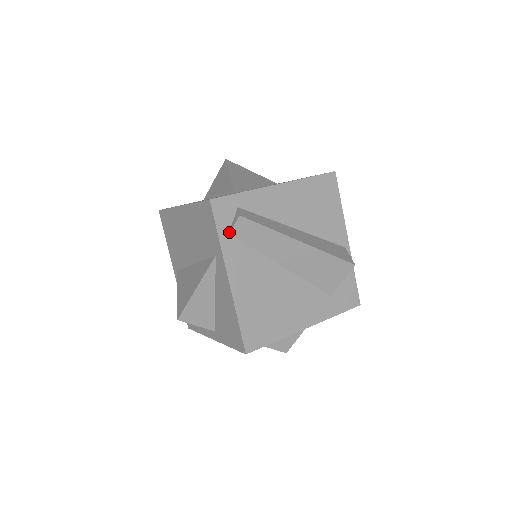
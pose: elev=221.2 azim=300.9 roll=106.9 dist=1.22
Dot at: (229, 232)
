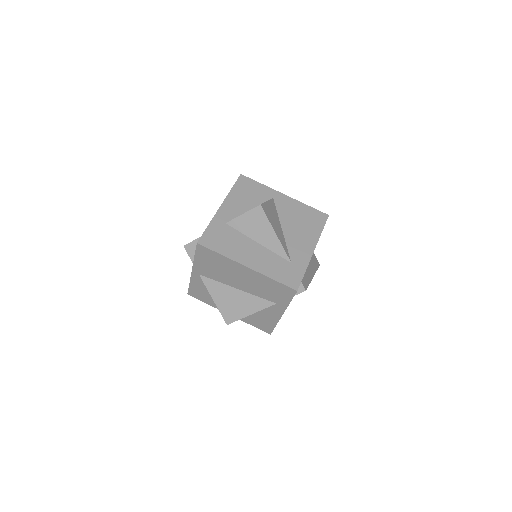
Dot at: occluded
